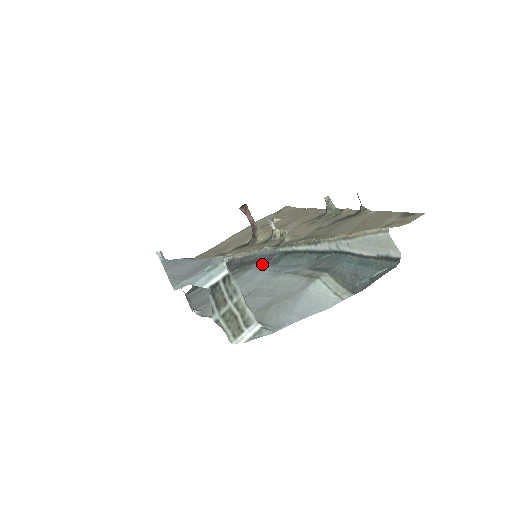
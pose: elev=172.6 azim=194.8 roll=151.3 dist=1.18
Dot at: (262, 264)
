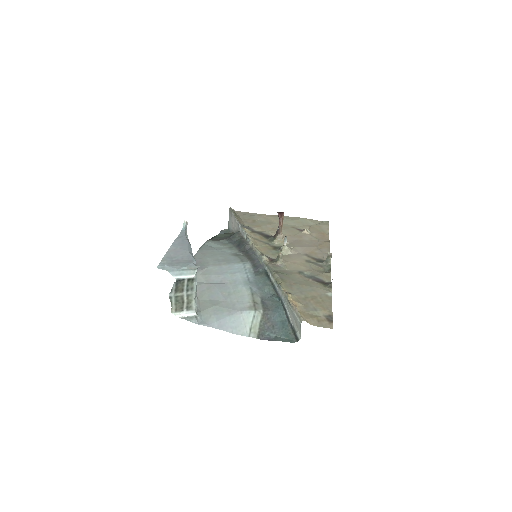
Dot at: (251, 266)
